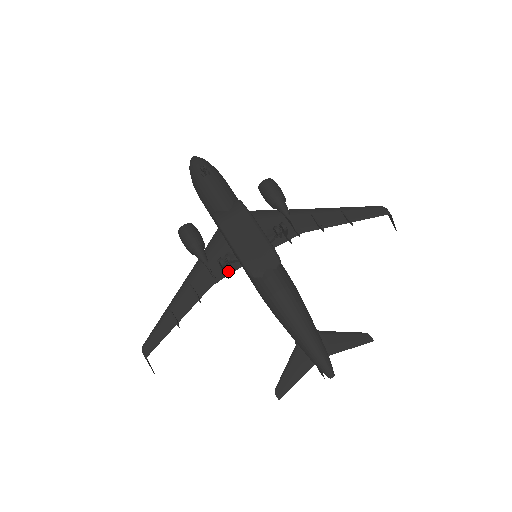
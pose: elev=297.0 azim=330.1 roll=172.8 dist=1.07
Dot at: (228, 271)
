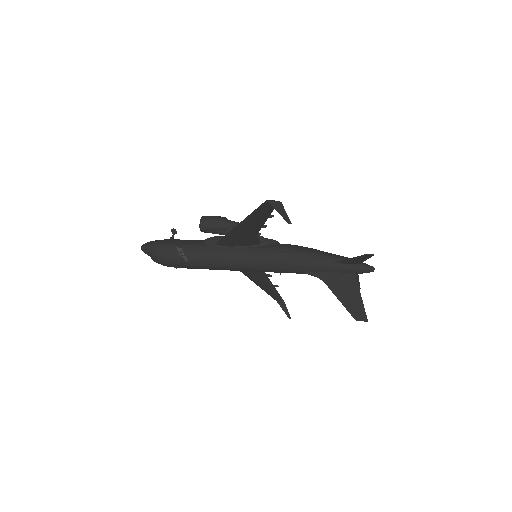
Dot at: (256, 239)
